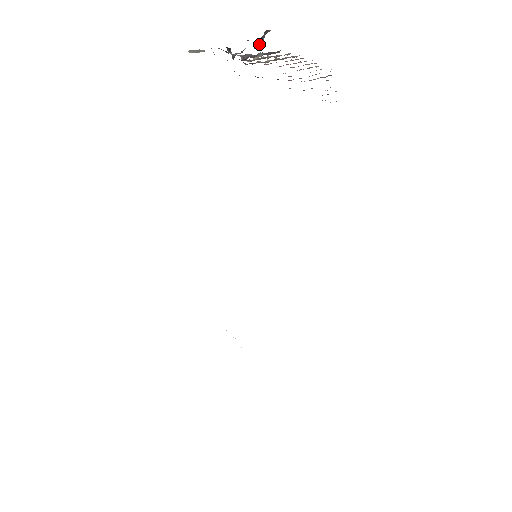
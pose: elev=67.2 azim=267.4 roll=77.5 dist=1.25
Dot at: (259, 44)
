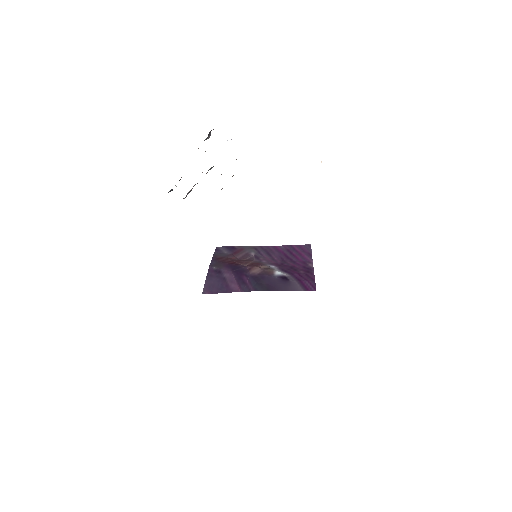
Dot at: occluded
